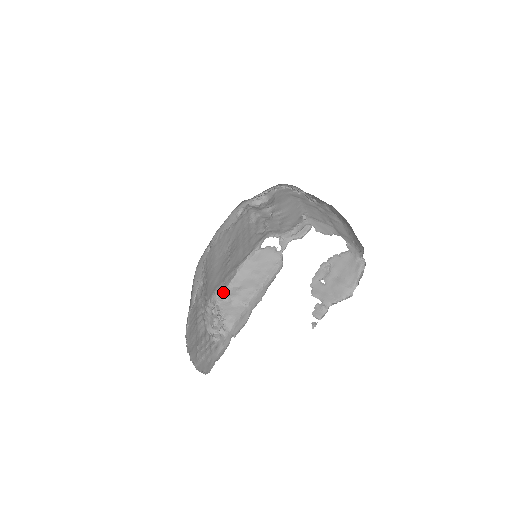
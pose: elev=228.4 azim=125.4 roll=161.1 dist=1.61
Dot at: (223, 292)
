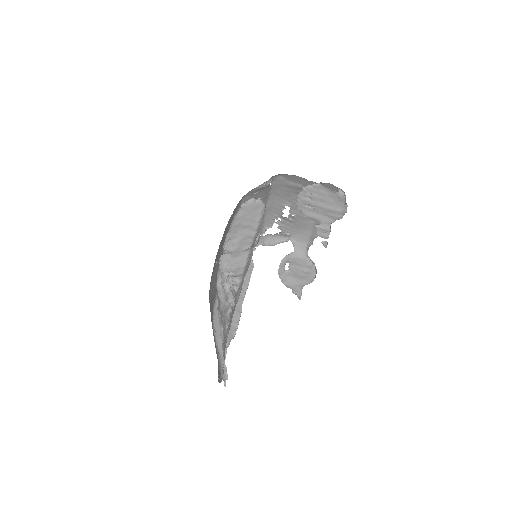
Dot at: occluded
